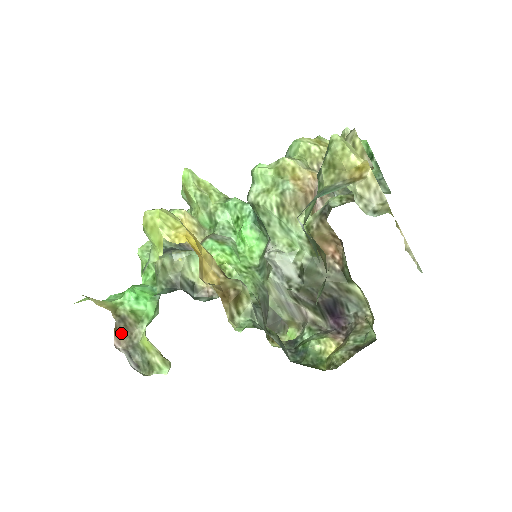
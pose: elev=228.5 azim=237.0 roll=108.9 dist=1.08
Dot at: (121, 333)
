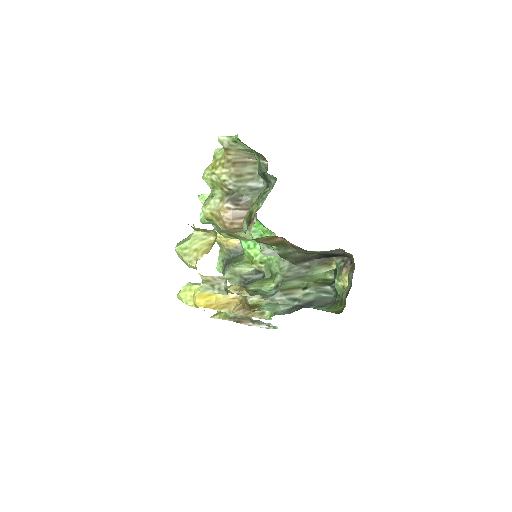
Dot at: (242, 320)
